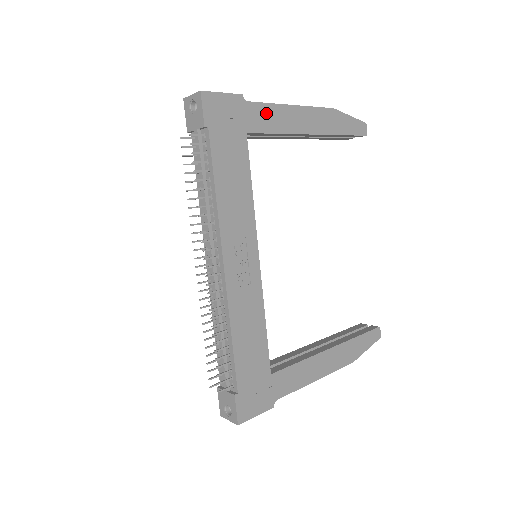
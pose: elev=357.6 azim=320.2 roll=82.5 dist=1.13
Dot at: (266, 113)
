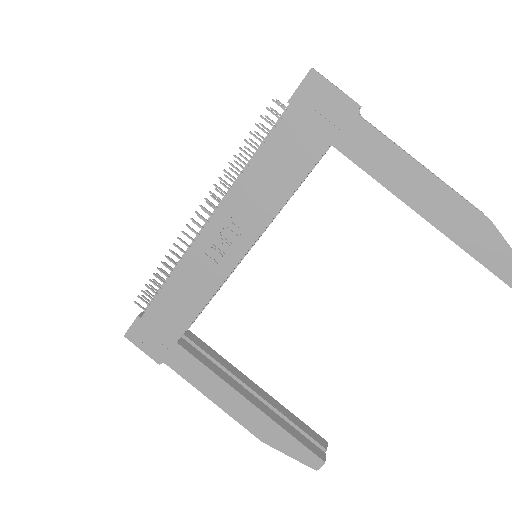
Dot at: (375, 146)
